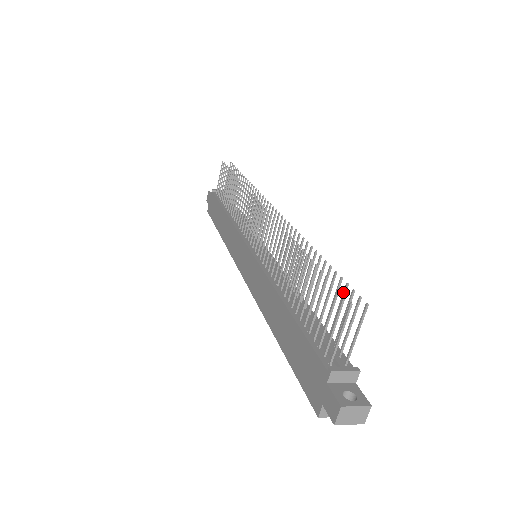
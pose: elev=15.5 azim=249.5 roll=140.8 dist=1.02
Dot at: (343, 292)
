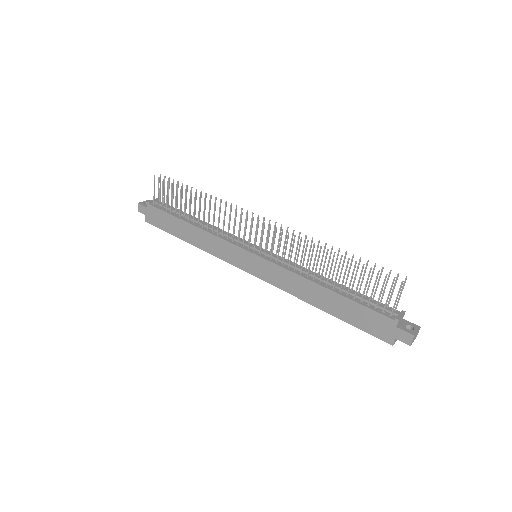
Dot at: (381, 273)
